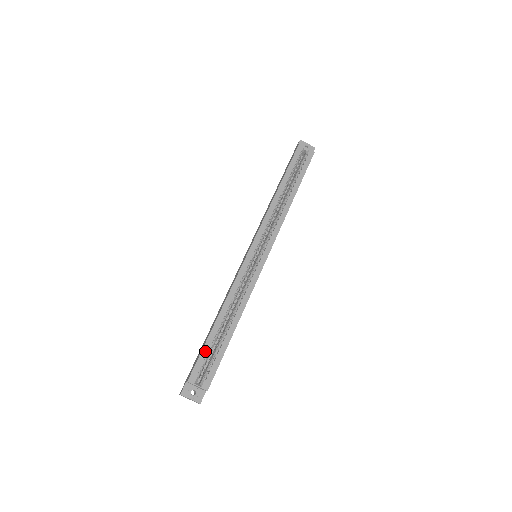
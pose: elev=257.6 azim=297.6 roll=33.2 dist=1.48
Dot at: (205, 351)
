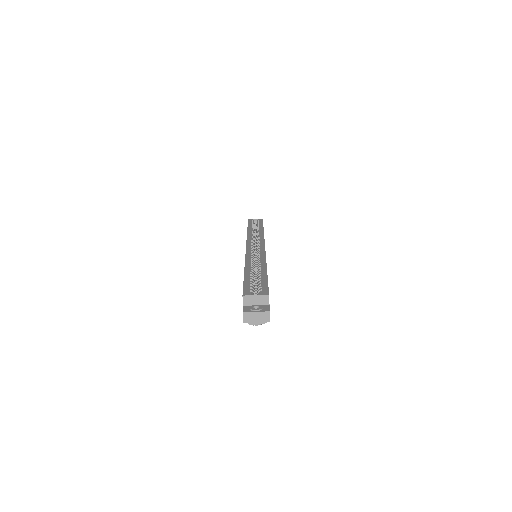
Dot at: (247, 282)
